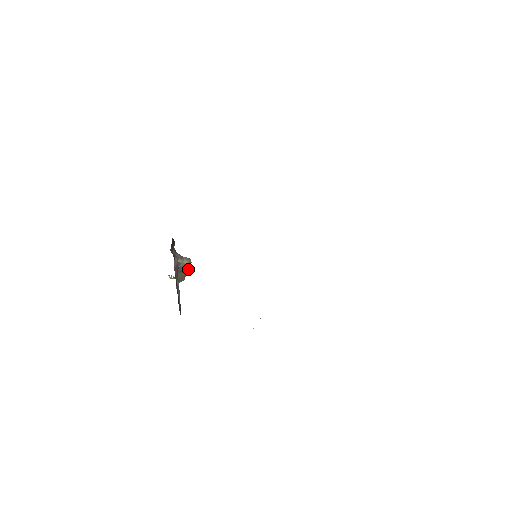
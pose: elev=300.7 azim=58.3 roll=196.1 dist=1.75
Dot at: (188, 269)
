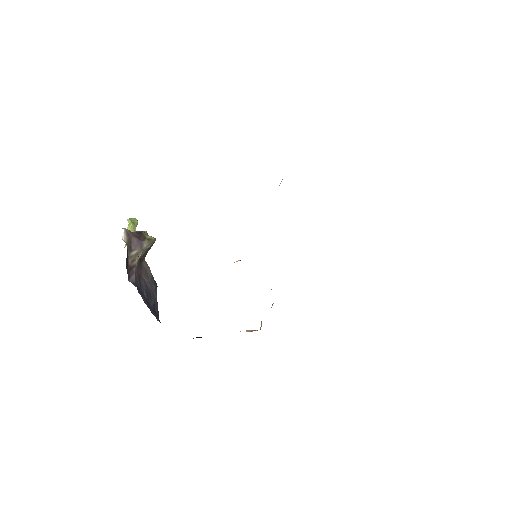
Dot at: (153, 243)
